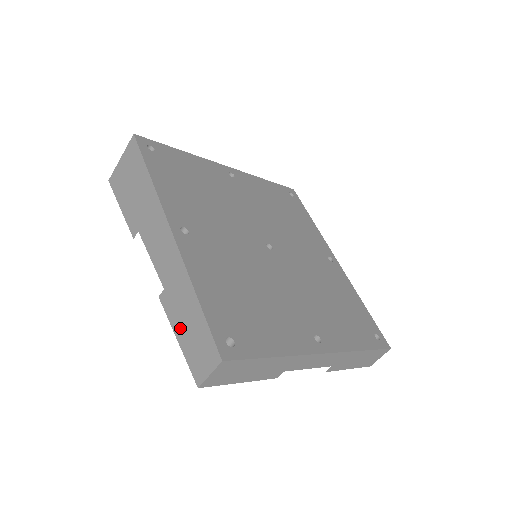
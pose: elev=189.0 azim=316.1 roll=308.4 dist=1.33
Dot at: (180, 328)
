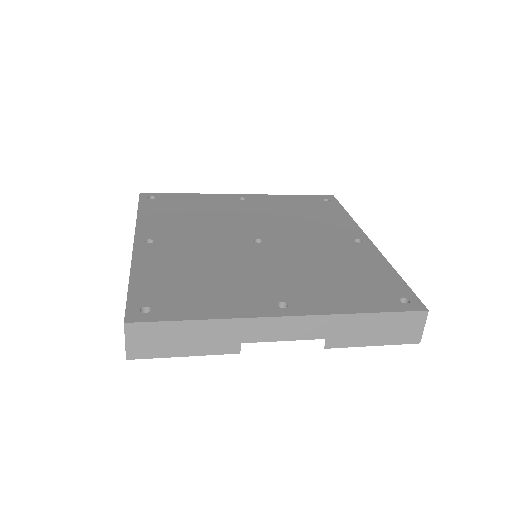
Dot at: occluded
